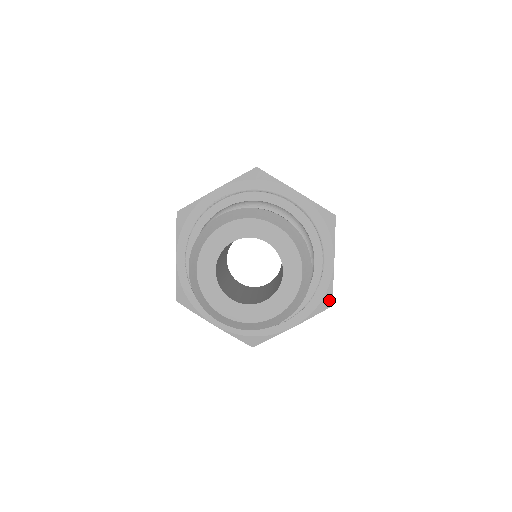
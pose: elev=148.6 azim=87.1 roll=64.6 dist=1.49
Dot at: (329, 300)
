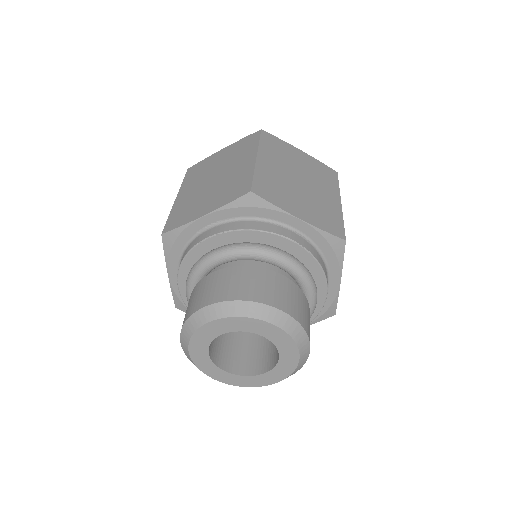
Dot at: (333, 311)
